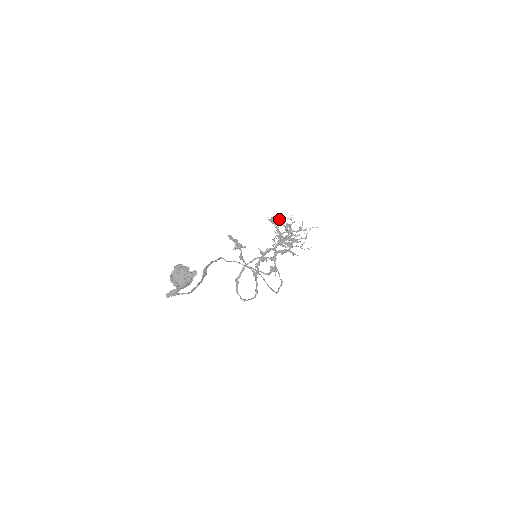
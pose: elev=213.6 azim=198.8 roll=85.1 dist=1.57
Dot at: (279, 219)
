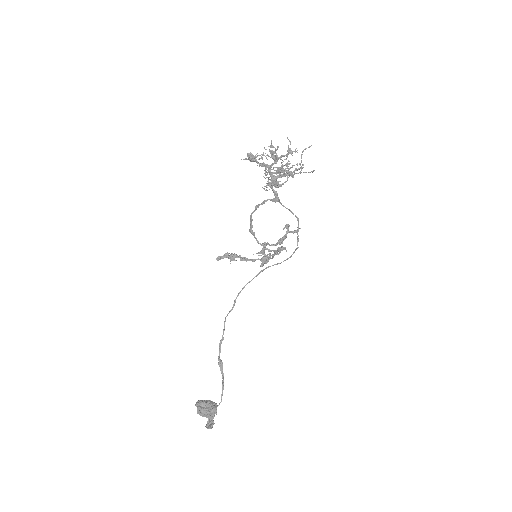
Dot at: (257, 156)
